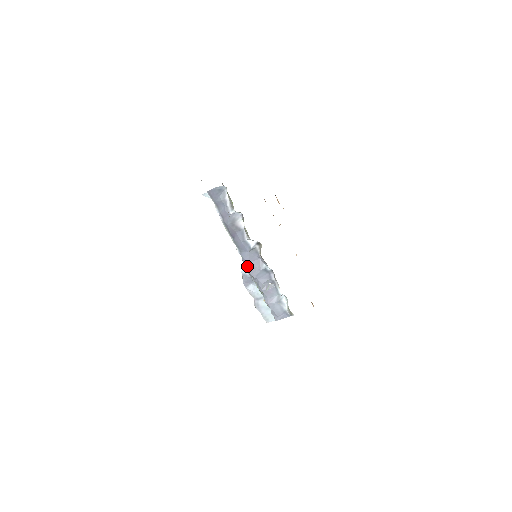
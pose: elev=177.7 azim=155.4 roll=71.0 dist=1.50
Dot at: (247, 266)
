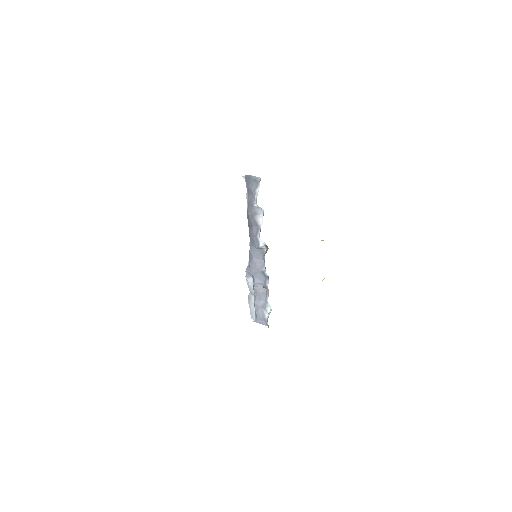
Dot at: (250, 260)
